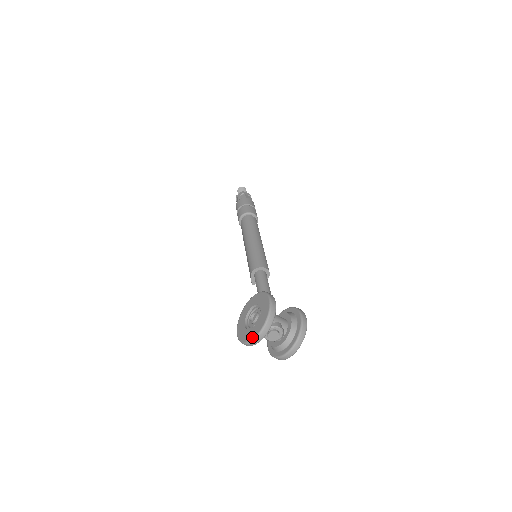
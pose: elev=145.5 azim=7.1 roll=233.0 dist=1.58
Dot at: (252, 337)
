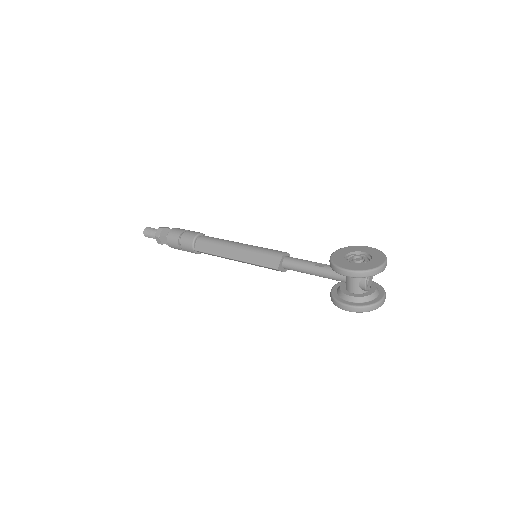
Dot at: (380, 264)
